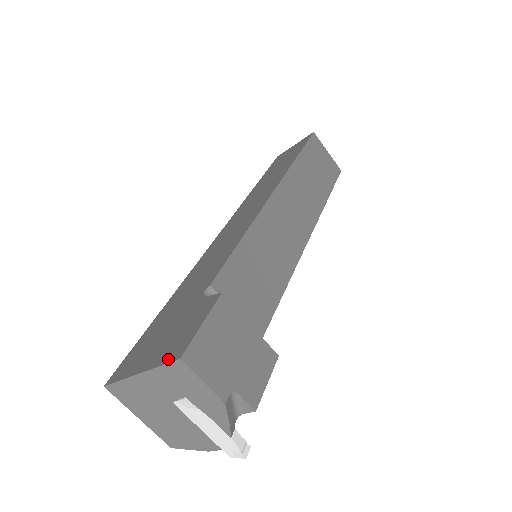
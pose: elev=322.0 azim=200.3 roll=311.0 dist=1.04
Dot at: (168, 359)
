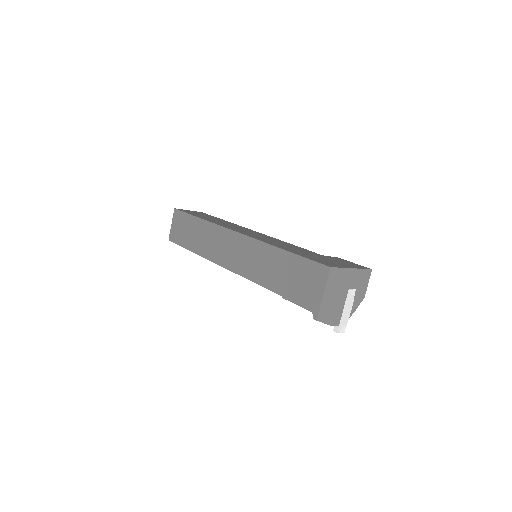
Dot at: (364, 268)
